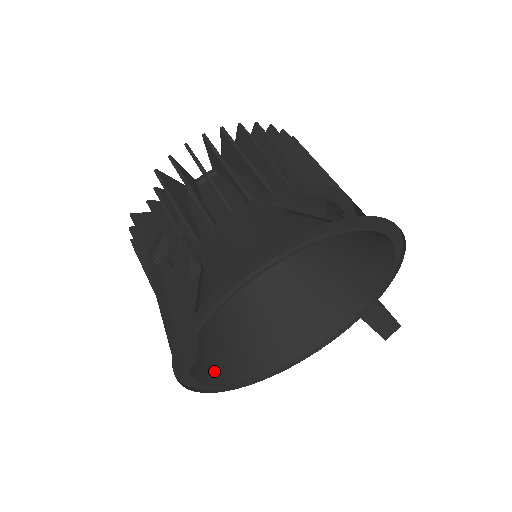
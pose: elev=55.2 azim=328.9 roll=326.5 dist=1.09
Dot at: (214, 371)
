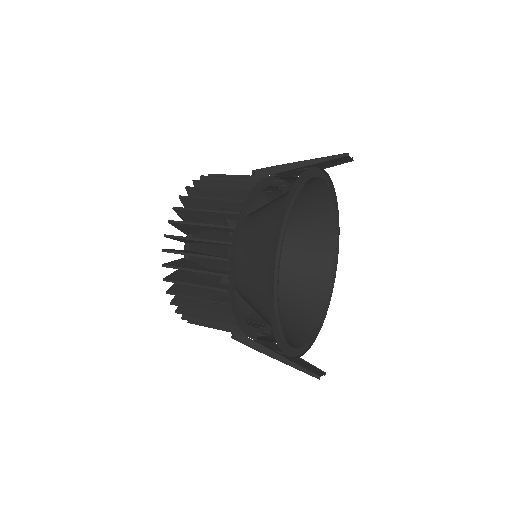
Dot at: (322, 287)
